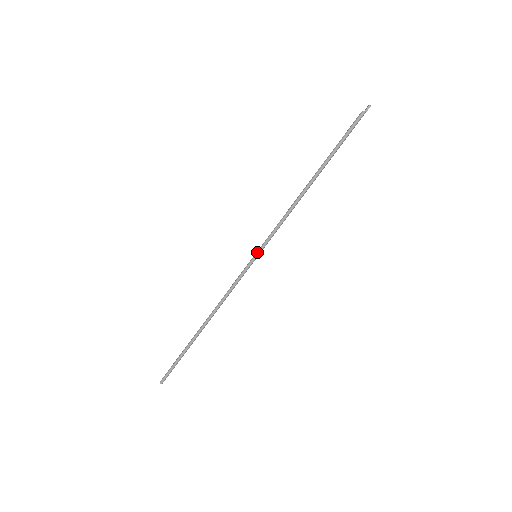
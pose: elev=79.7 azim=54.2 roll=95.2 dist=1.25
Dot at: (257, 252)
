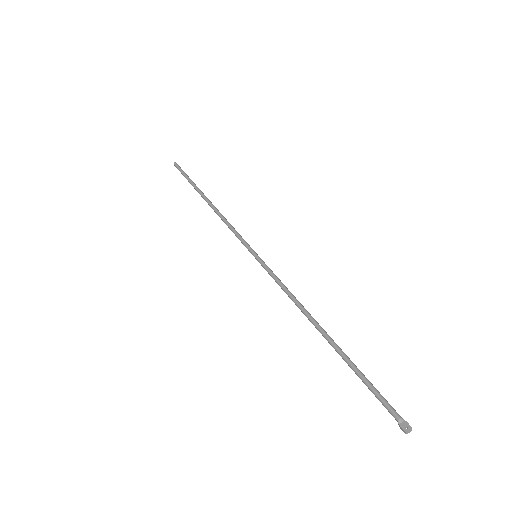
Dot at: (257, 258)
